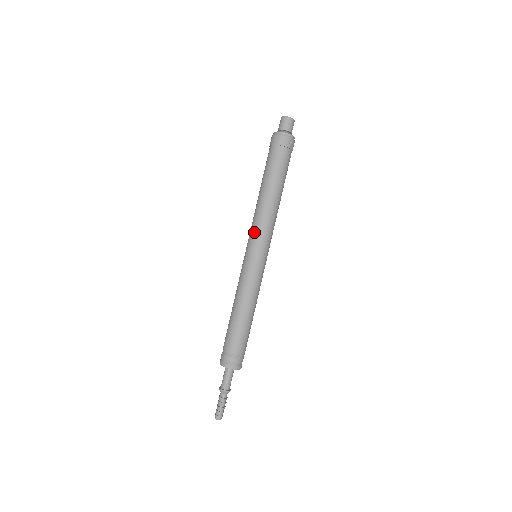
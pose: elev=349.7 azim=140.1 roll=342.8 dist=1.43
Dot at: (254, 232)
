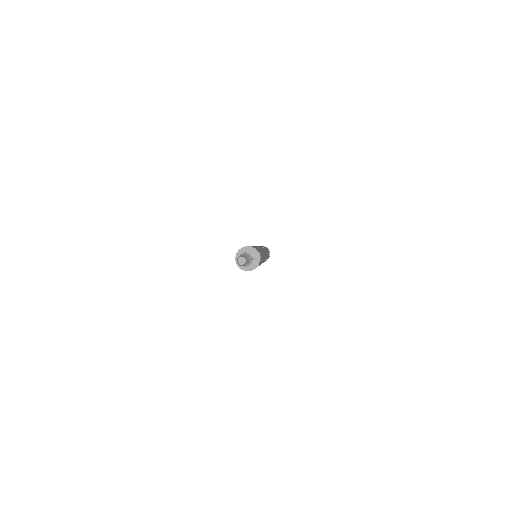
Dot at: (259, 246)
